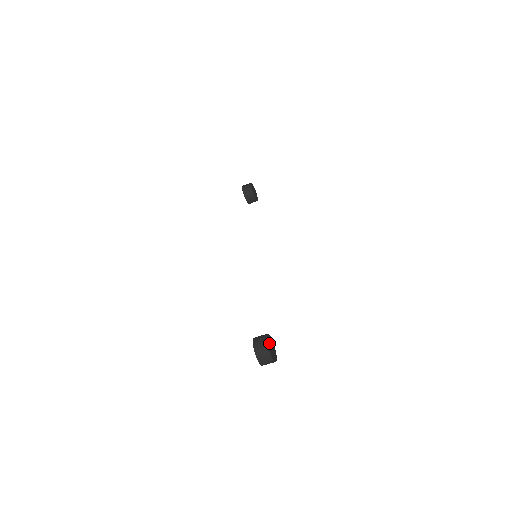
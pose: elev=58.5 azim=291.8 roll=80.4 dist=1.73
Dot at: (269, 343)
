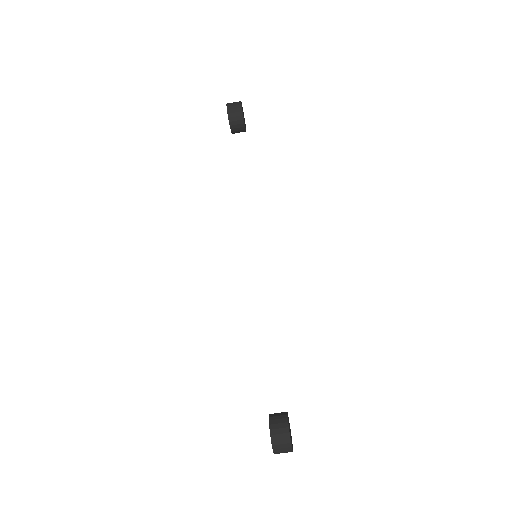
Dot at: (289, 430)
